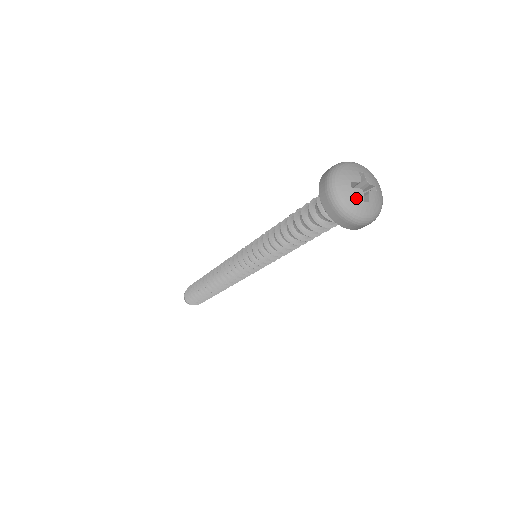
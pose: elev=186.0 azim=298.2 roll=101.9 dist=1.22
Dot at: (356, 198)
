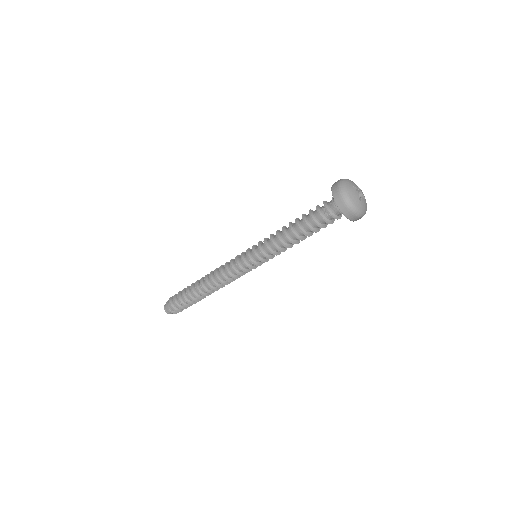
Dot at: (364, 204)
